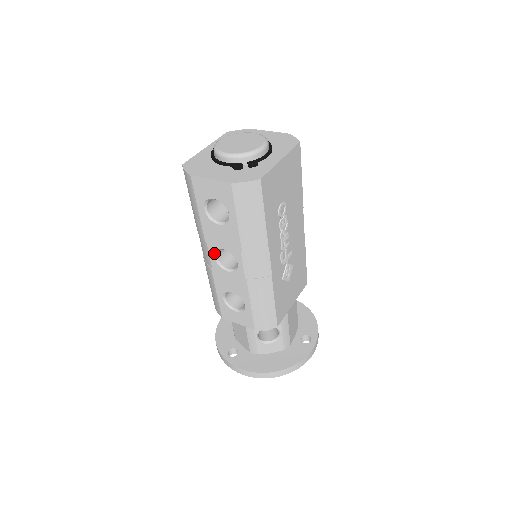
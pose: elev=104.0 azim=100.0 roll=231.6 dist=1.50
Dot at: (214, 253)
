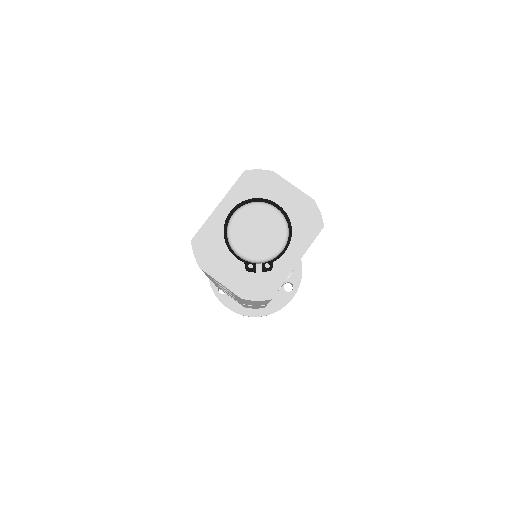
Dot at: occluded
